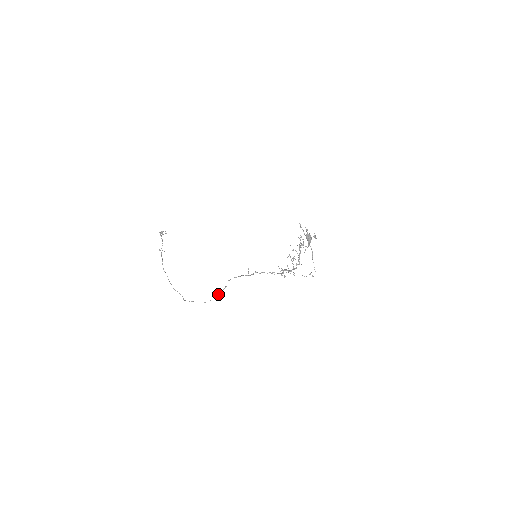
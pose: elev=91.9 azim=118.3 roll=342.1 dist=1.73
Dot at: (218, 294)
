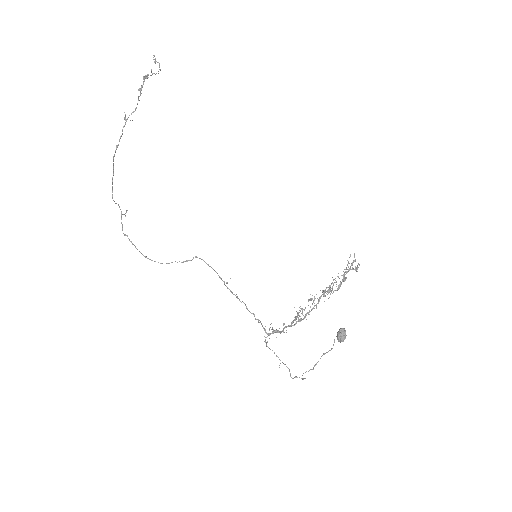
Dot at: occluded
